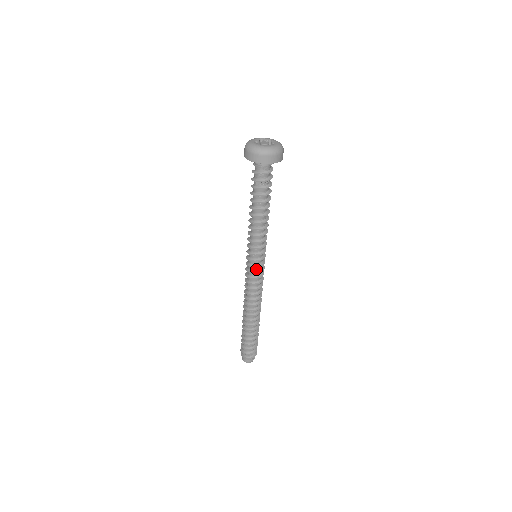
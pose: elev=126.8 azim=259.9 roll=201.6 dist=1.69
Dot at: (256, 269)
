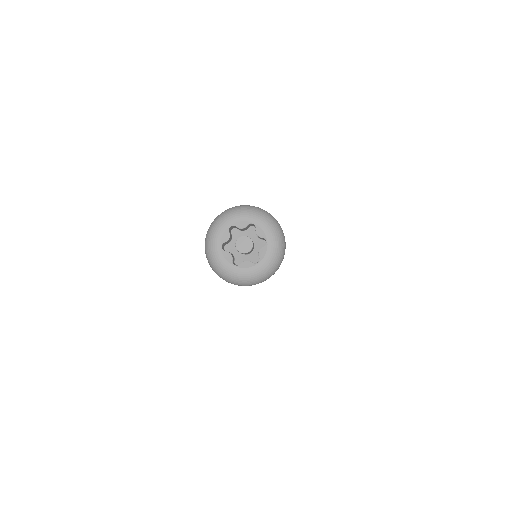
Dot at: occluded
